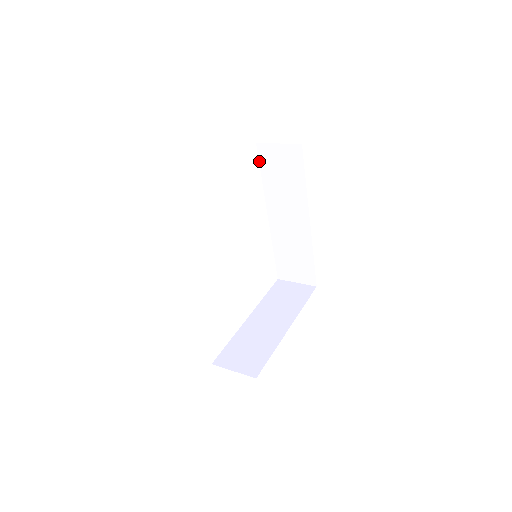
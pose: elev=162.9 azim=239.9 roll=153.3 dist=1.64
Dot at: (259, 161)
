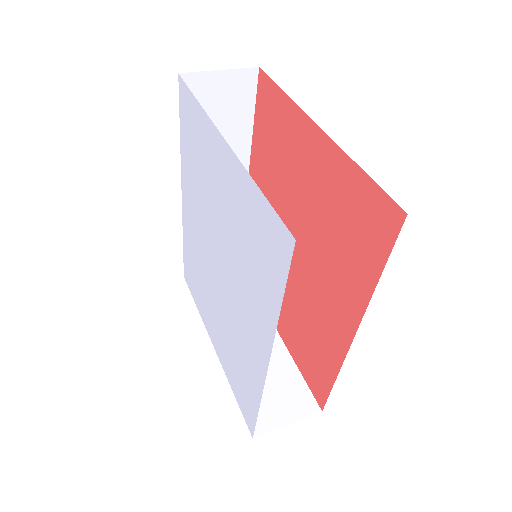
Dot at: (179, 105)
